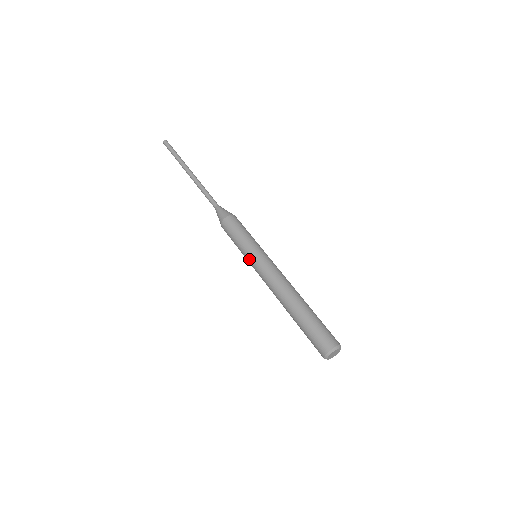
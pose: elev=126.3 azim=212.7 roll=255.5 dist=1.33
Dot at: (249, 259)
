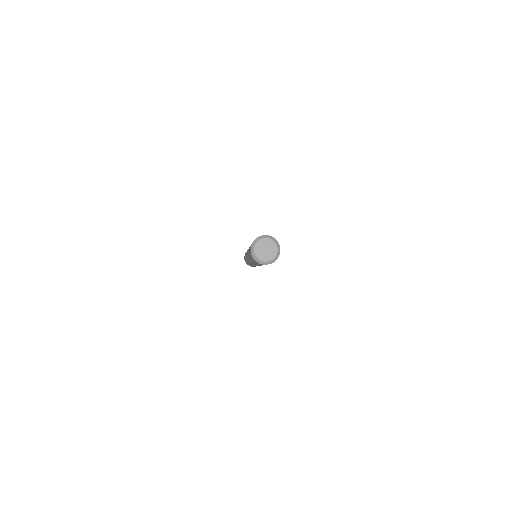
Dot at: occluded
